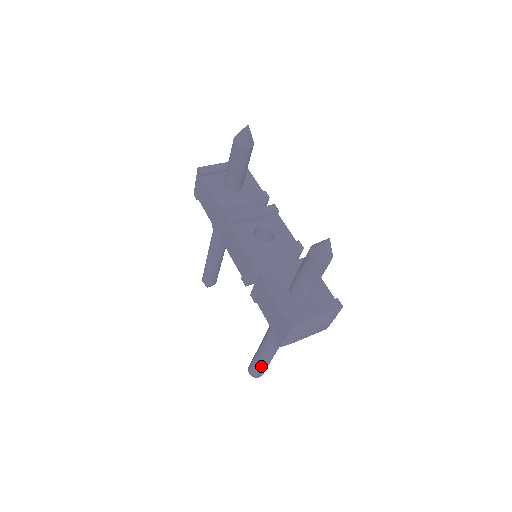
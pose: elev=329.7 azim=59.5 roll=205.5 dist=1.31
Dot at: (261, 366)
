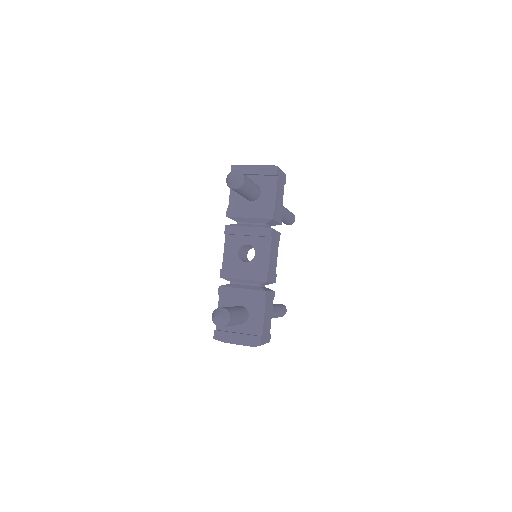
Dot at: occluded
